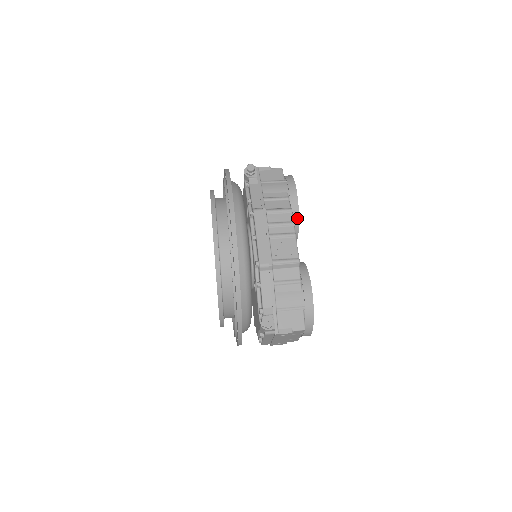
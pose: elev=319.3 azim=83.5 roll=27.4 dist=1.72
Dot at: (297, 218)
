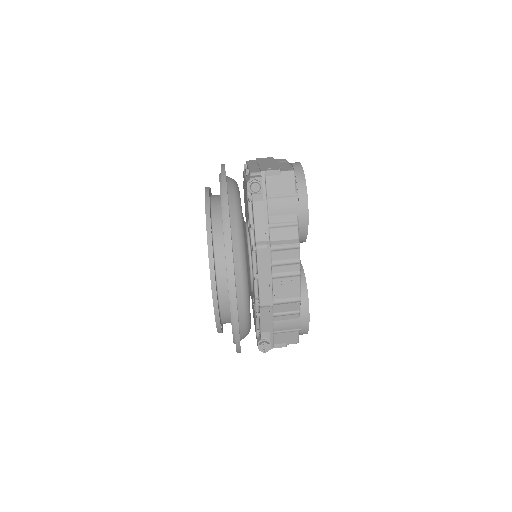
Dot at: (305, 238)
